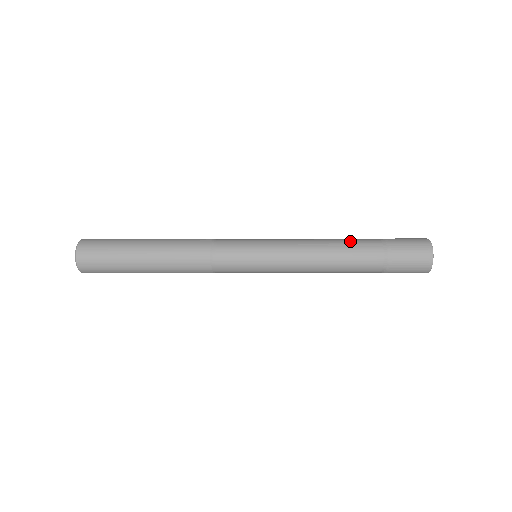
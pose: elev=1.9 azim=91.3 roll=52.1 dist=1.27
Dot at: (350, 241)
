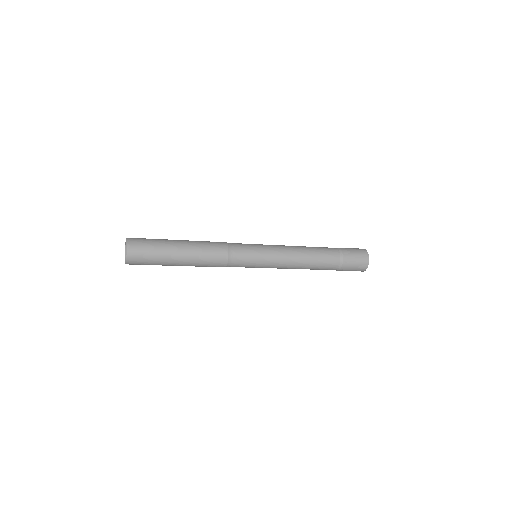
Dot at: (320, 250)
